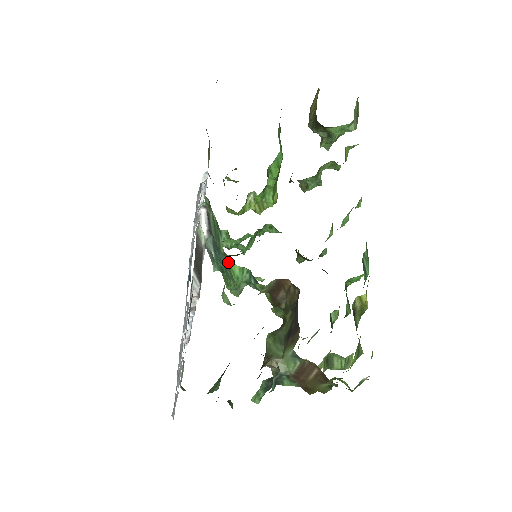
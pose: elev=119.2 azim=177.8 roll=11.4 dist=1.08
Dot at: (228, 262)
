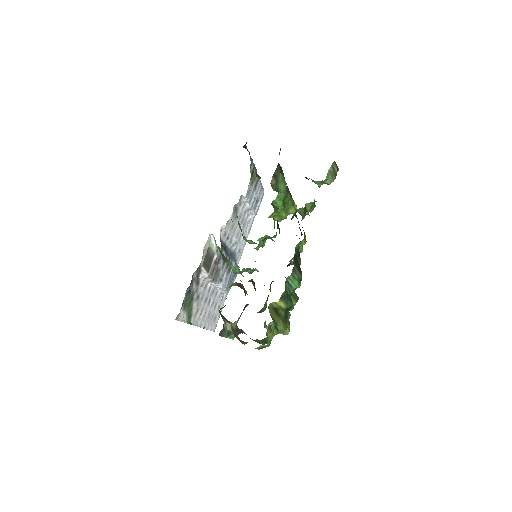
Dot at: (228, 262)
